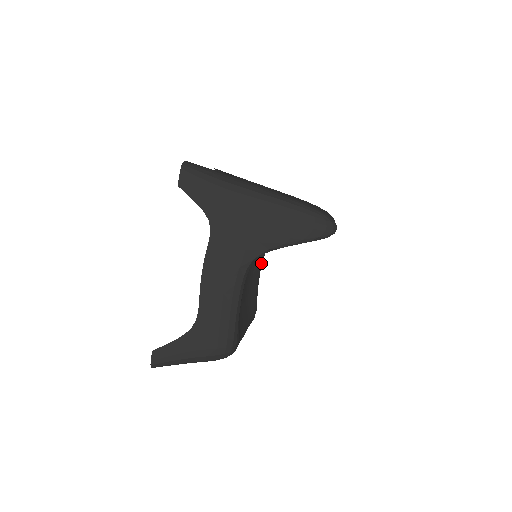
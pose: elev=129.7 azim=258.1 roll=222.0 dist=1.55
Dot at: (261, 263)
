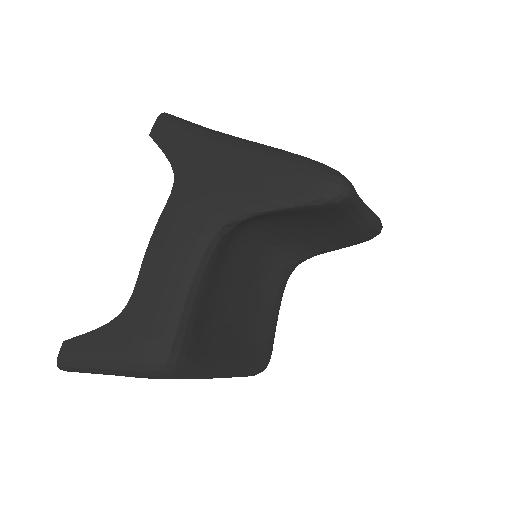
Dot at: (281, 288)
